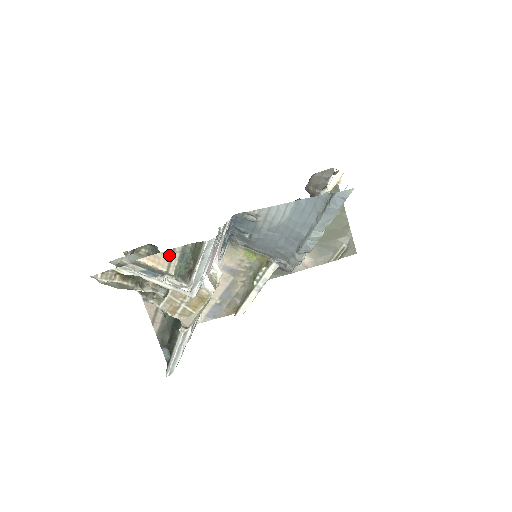
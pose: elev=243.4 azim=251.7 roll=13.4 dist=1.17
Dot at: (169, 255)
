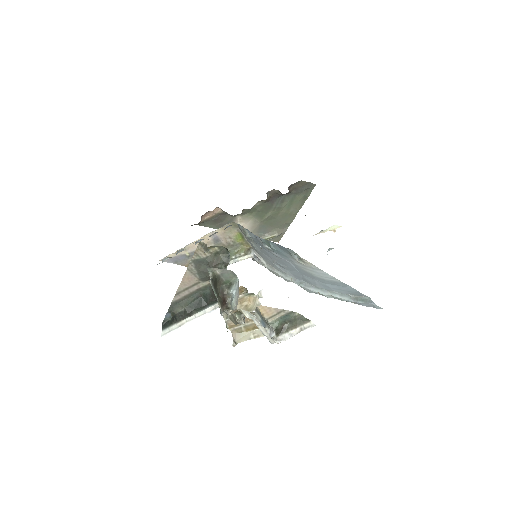
Dot at: (278, 312)
